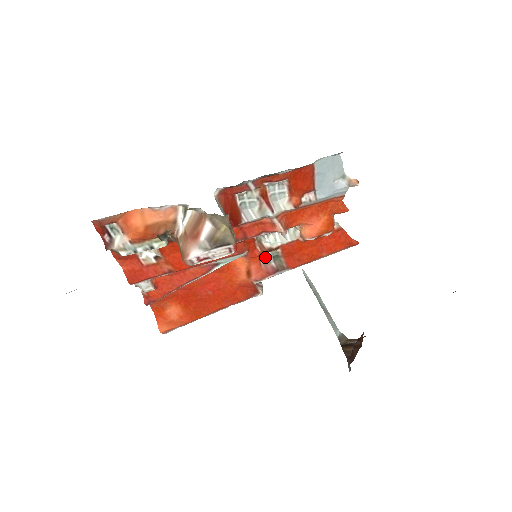
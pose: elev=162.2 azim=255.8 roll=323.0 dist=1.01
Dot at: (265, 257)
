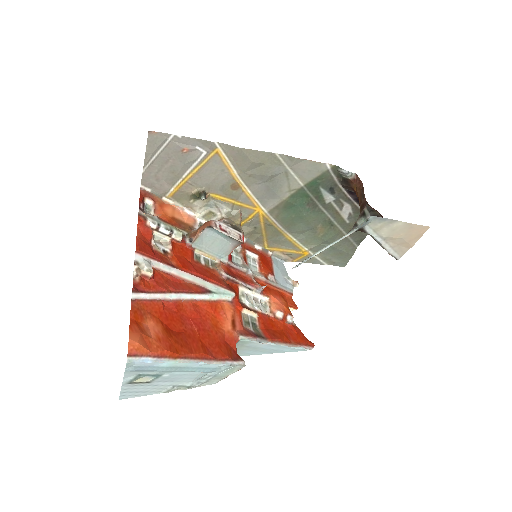
Dot at: (245, 318)
